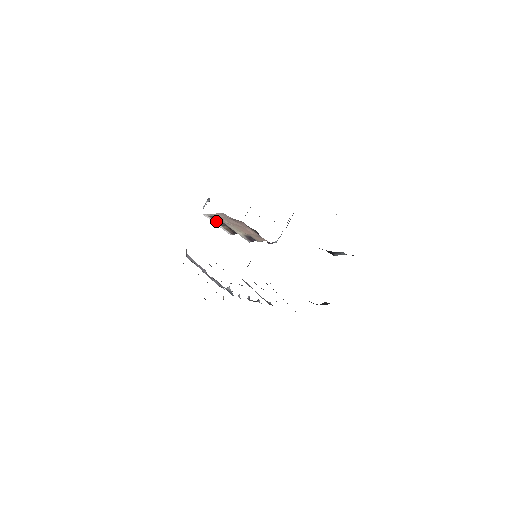
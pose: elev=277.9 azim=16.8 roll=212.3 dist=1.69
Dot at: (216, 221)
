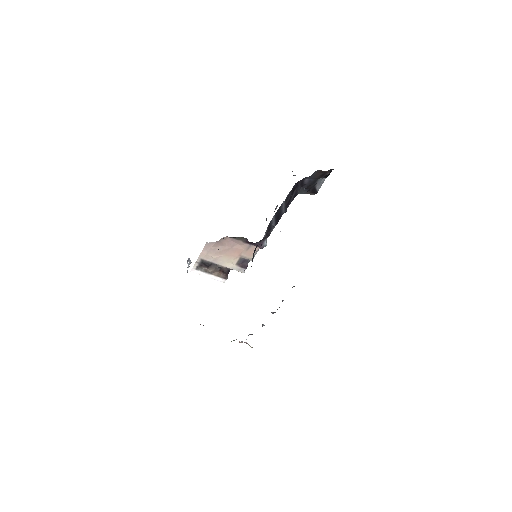
Dot at: (205, 270)
